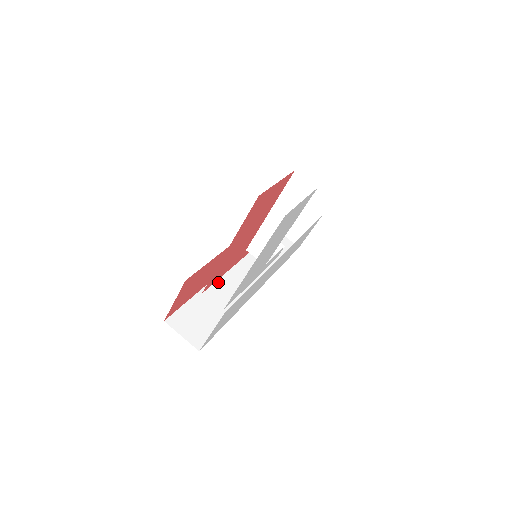
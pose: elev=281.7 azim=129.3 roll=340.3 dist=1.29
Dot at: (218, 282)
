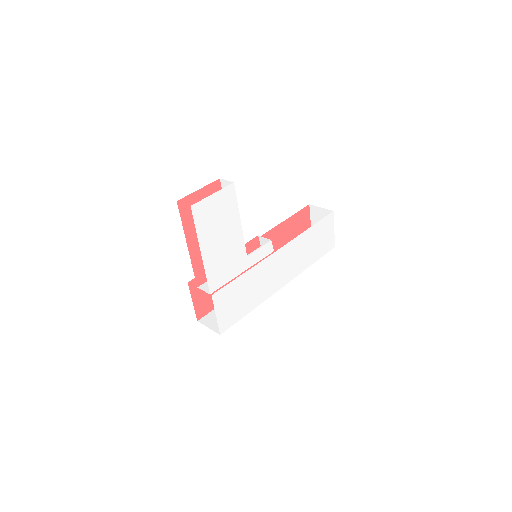
Dot at: occluded
